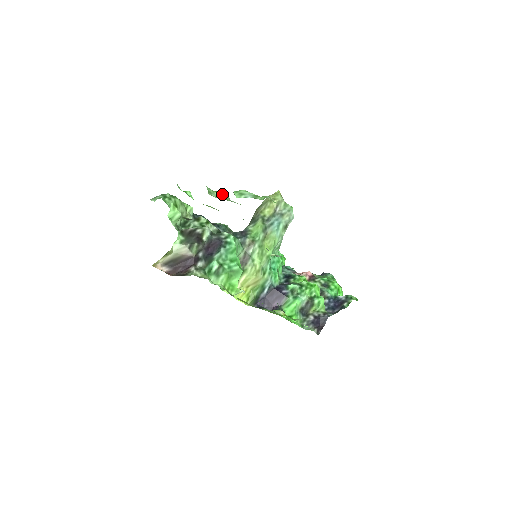
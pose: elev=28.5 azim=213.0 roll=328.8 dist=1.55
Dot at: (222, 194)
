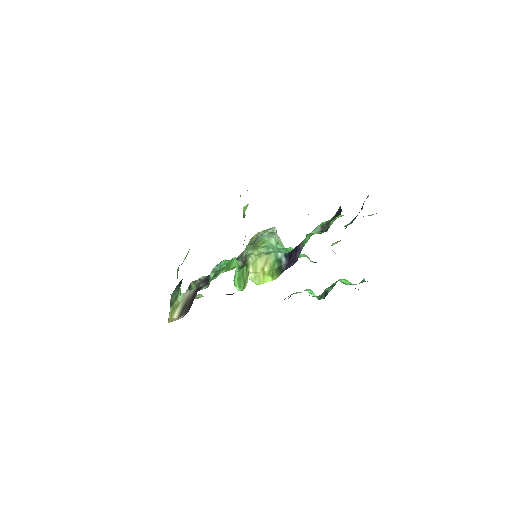
Dot at: occluded
